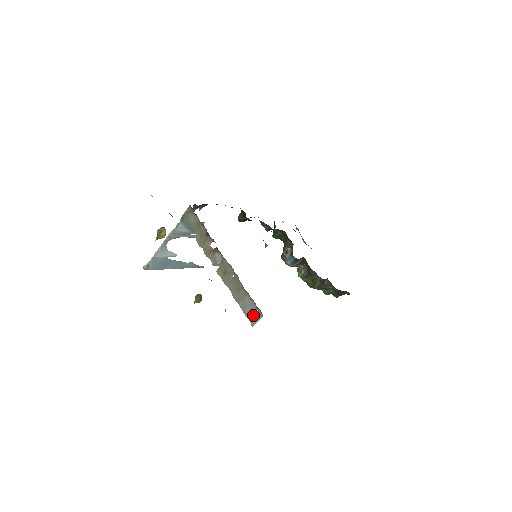
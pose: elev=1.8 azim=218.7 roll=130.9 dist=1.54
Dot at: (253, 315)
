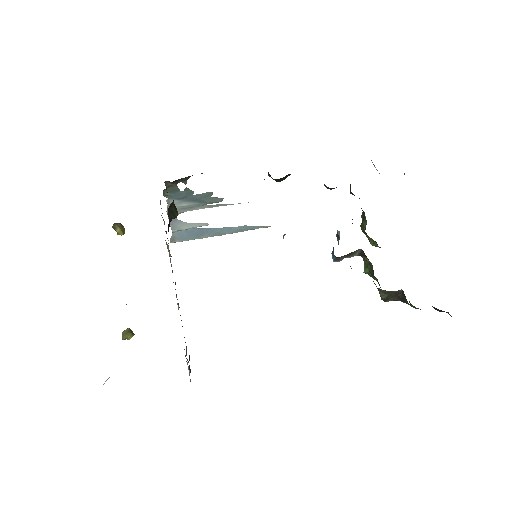
Dot at: occluded
